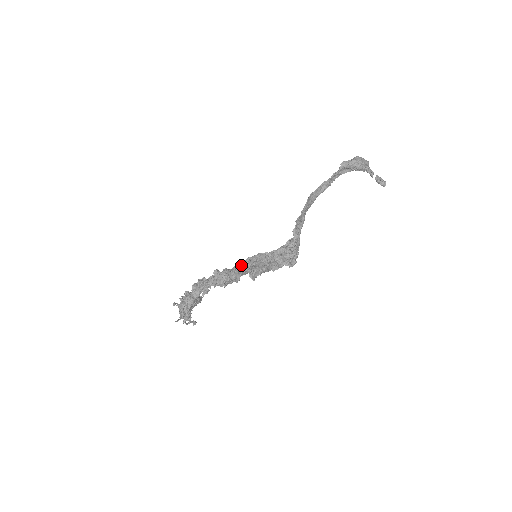
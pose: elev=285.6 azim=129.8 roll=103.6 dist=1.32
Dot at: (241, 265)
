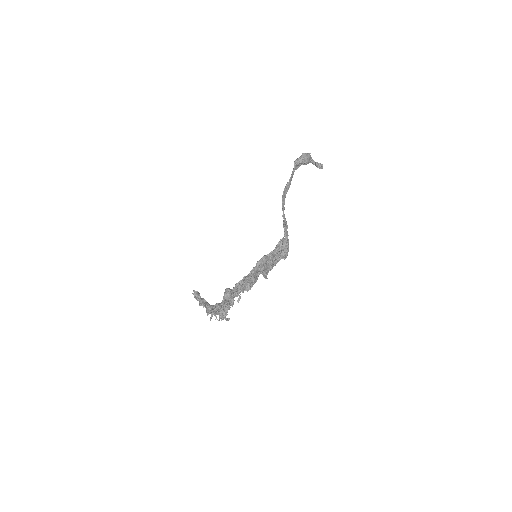
Dot at: (256, 271)
